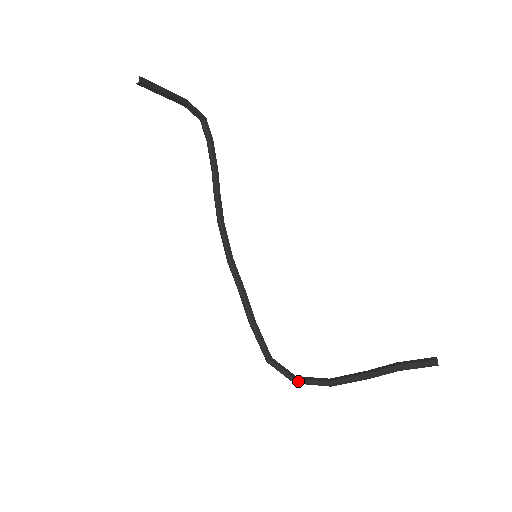
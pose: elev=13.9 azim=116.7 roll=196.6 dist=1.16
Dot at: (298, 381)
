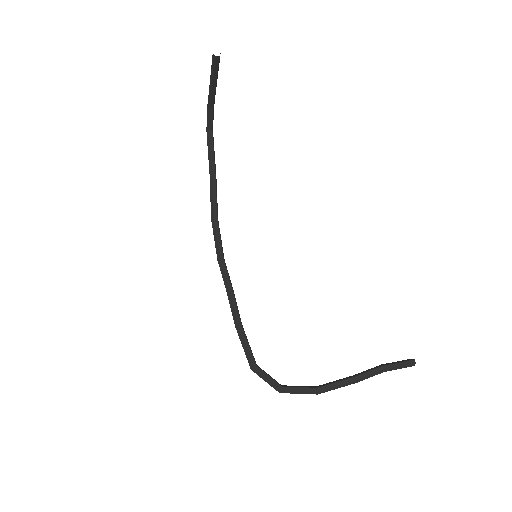
Dot at: (286, 389)
